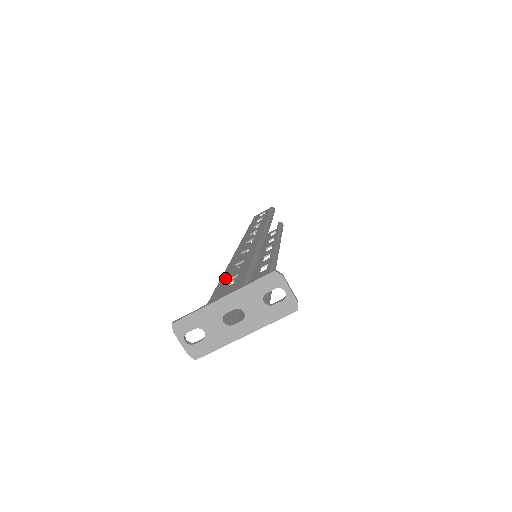
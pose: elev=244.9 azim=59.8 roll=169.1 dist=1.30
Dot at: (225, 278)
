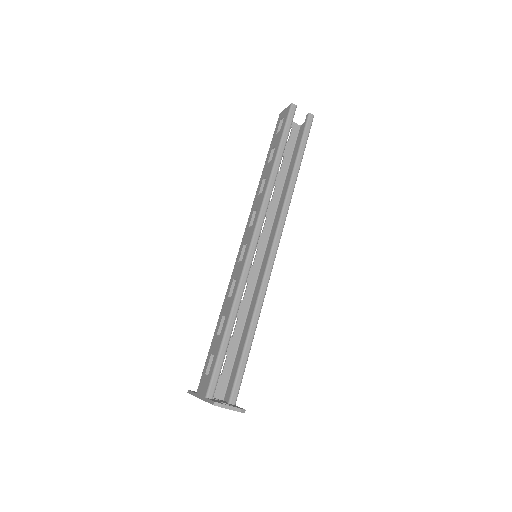
Dot at: (212, 347)
